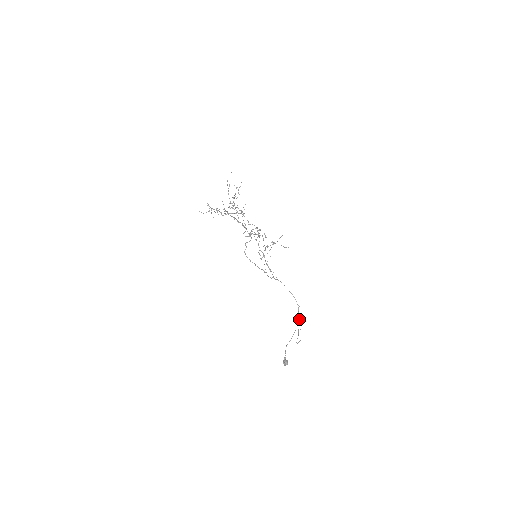
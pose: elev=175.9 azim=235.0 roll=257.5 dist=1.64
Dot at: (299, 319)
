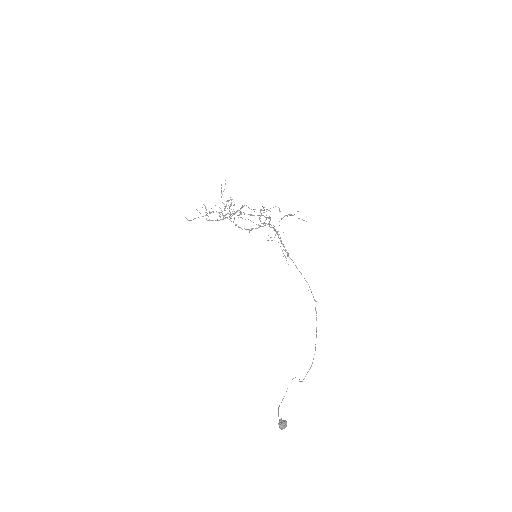
Dot at: (316, 319)
